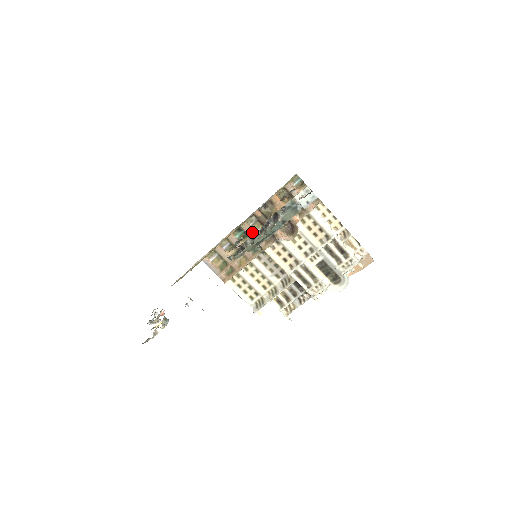
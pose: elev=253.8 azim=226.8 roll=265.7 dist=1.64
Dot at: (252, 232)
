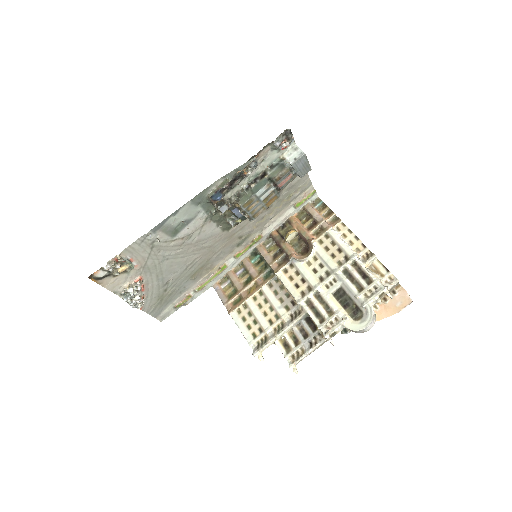
Dot at: (267, 254)
